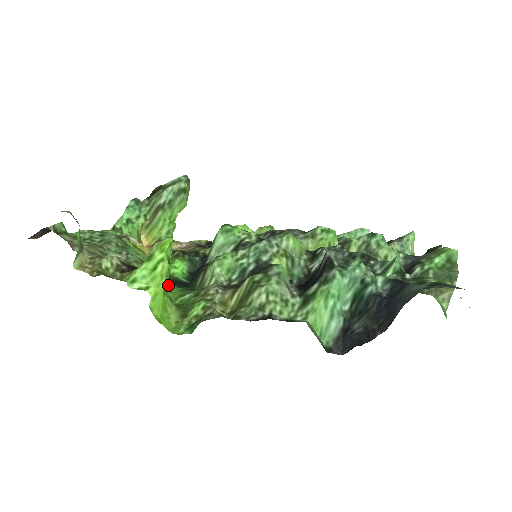
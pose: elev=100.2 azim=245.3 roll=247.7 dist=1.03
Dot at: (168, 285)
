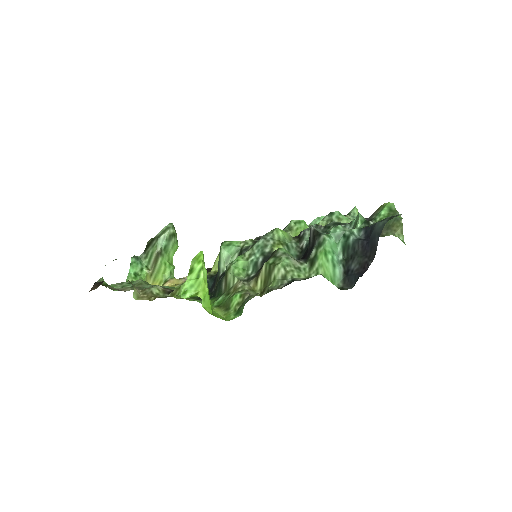
Dot at: (198, 301)
